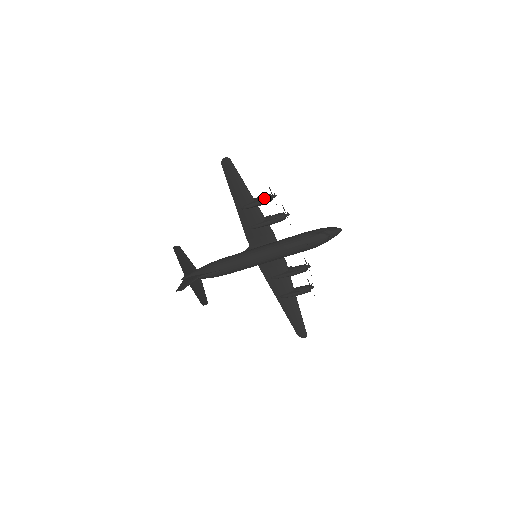
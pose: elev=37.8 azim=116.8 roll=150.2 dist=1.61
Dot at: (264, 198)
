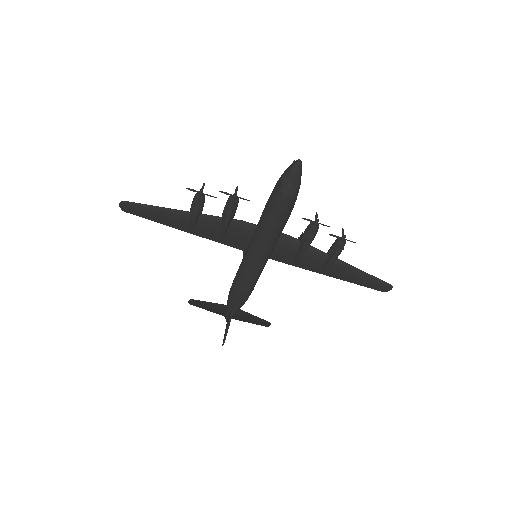
Dot at: (194, 204)
